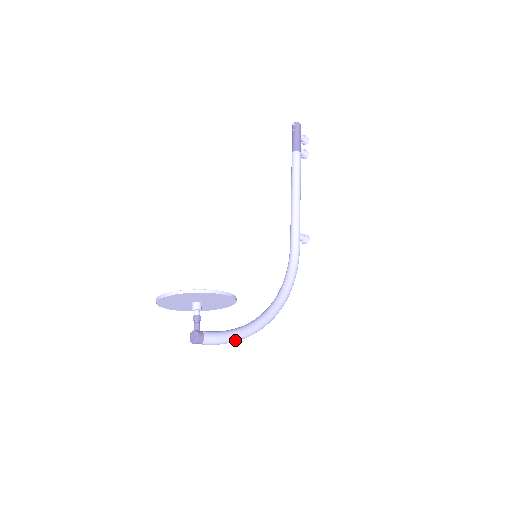
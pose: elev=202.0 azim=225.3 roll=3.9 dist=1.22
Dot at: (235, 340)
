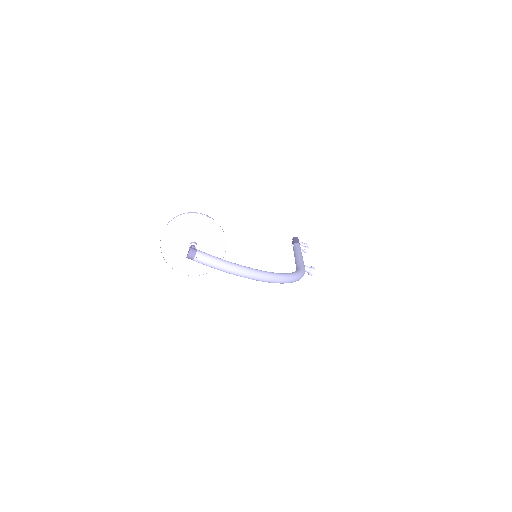
Dot at: (231, 266)
